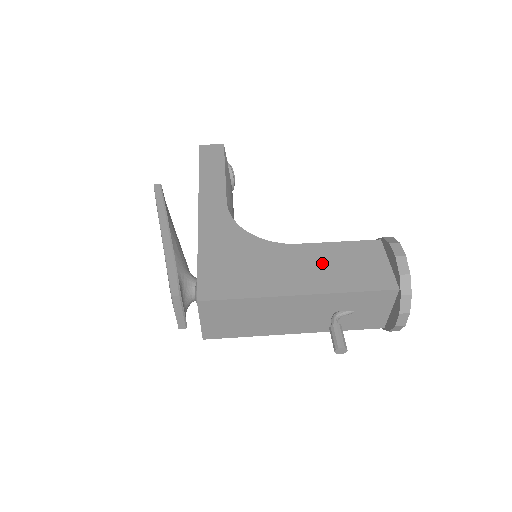
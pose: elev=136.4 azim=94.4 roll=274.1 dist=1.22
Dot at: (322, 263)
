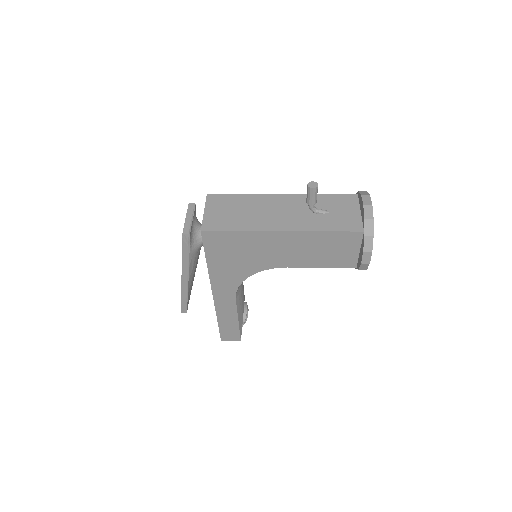
Dot at: occluded
